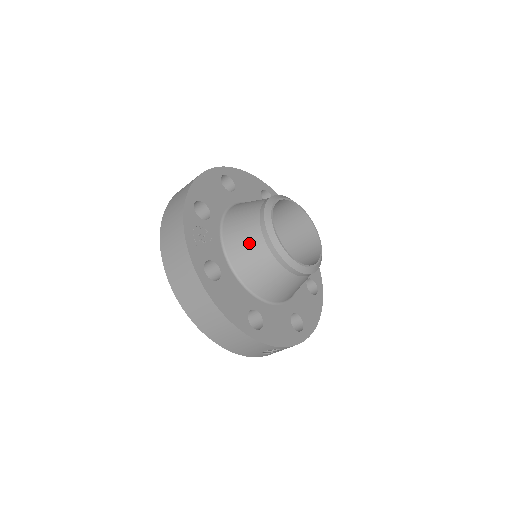
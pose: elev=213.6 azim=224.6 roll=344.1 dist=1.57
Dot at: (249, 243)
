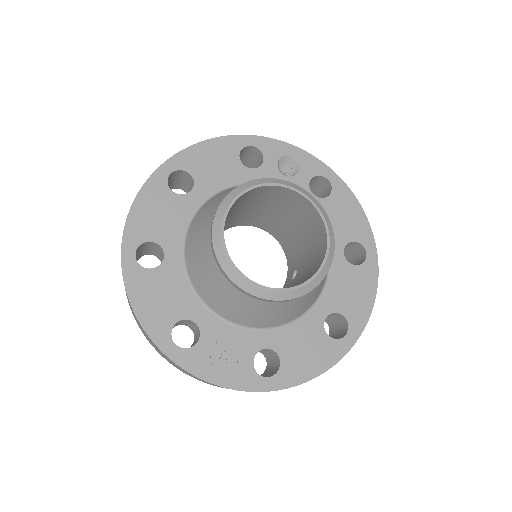
Dot at: (260, 312)
